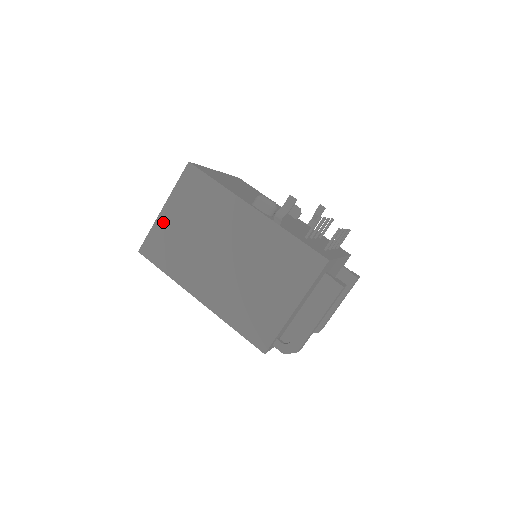
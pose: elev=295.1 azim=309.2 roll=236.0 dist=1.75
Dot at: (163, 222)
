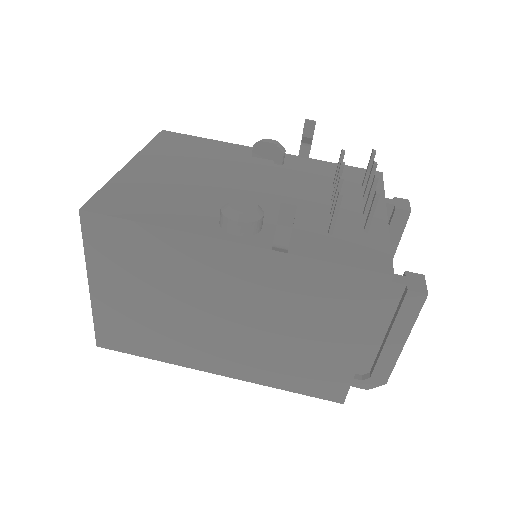
Dot at: (103, 303)
